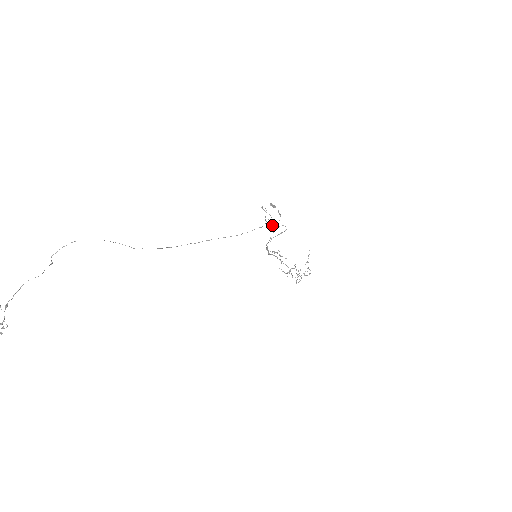
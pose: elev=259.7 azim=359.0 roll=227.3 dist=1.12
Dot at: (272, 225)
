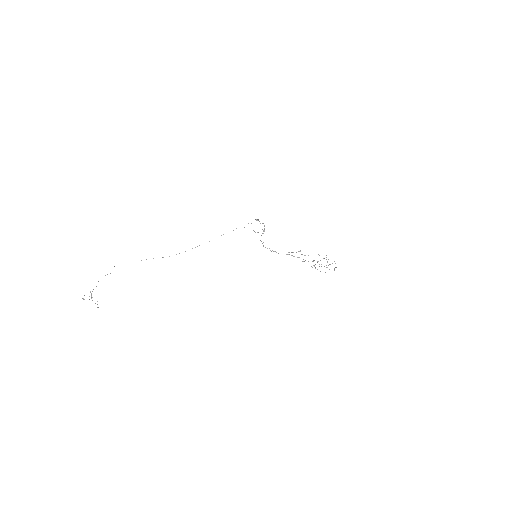
Dot at: (257, 232)
